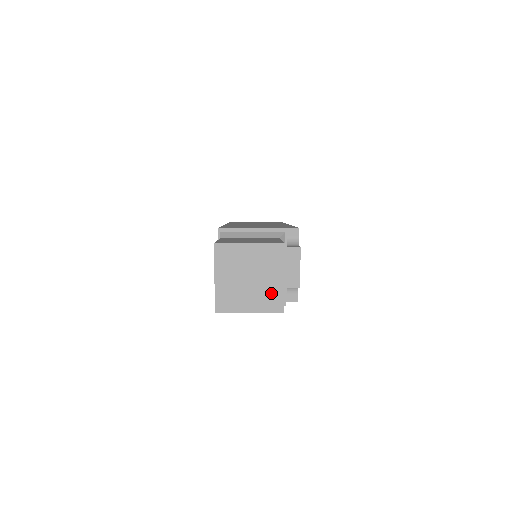
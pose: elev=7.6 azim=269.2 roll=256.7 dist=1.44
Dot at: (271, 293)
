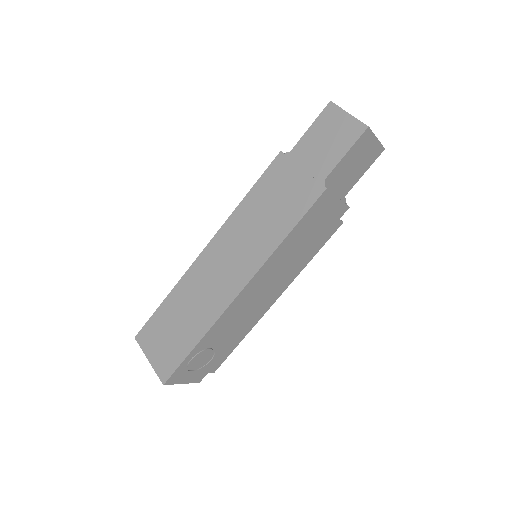
Dot at: occluded
